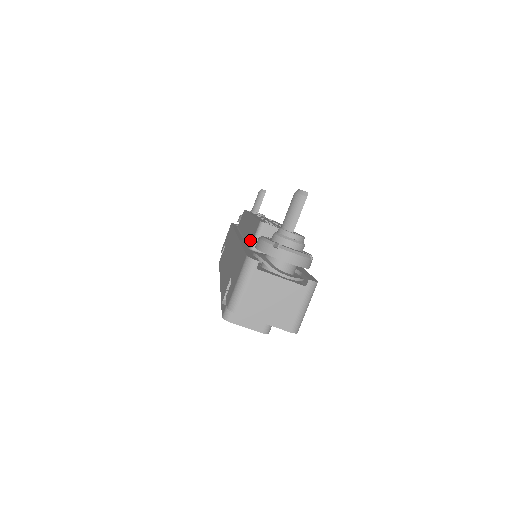
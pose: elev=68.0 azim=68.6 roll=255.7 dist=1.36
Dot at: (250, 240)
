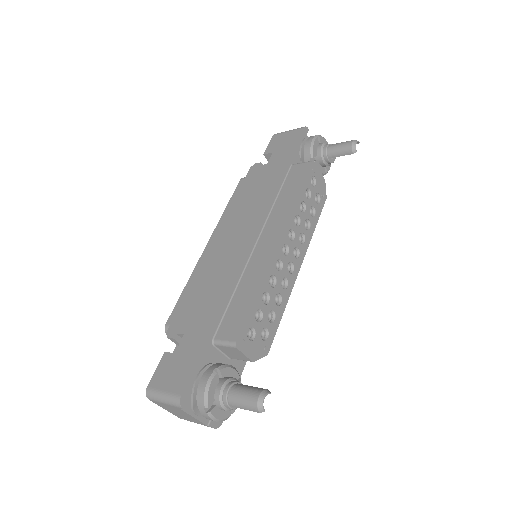
Dot at: (225, 323)
